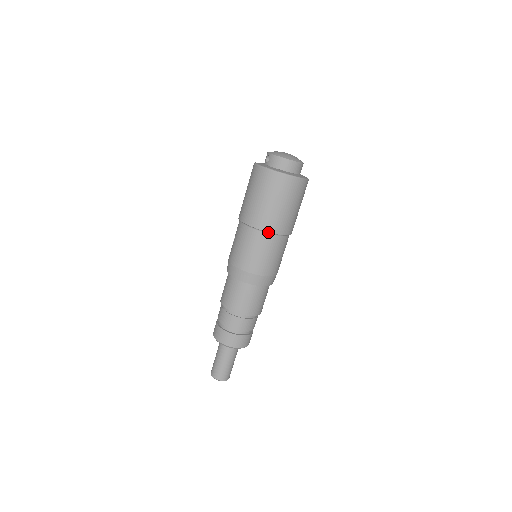
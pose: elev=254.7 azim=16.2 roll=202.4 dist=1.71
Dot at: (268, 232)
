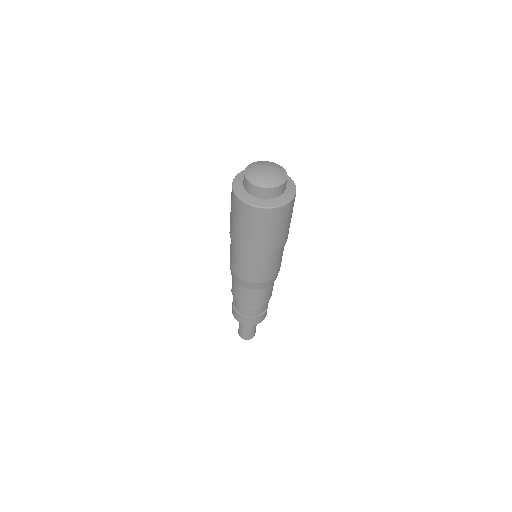
Dot at: (247, 251)
